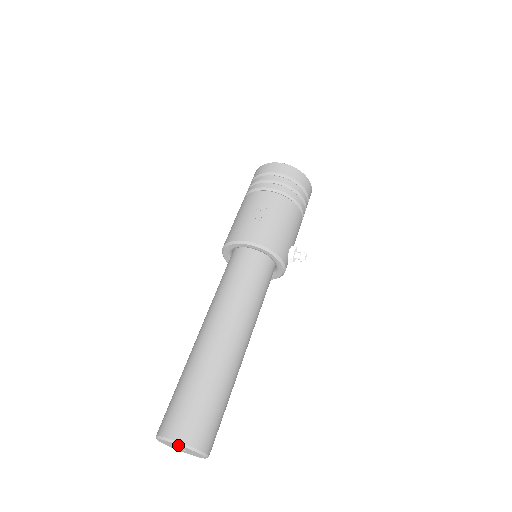
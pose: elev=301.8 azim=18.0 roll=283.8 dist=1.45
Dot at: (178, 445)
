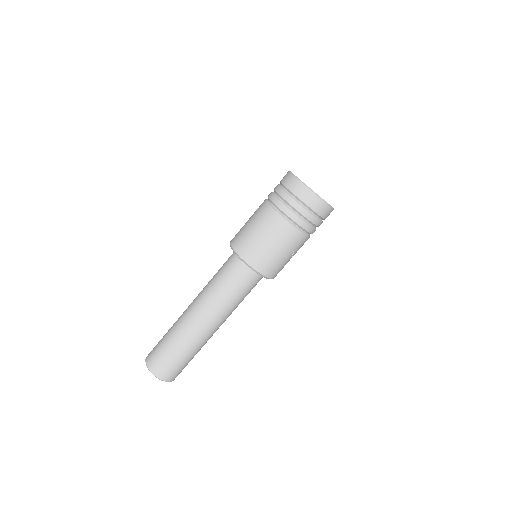
Dot at: occluded
